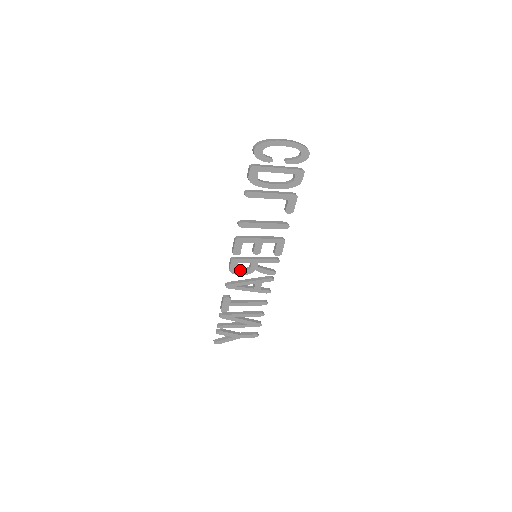
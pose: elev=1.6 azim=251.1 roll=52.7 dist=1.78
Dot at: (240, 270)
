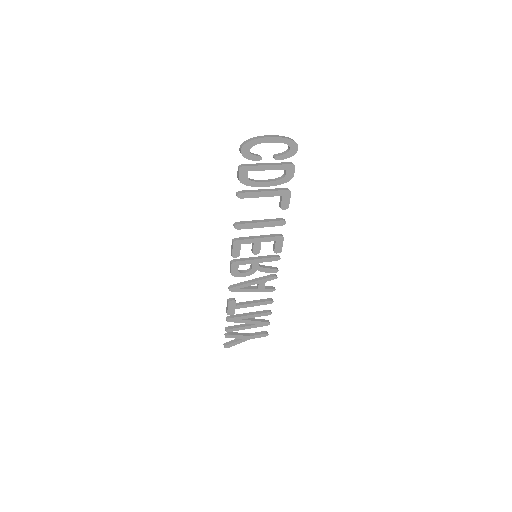
Dot at: (241, 272)
